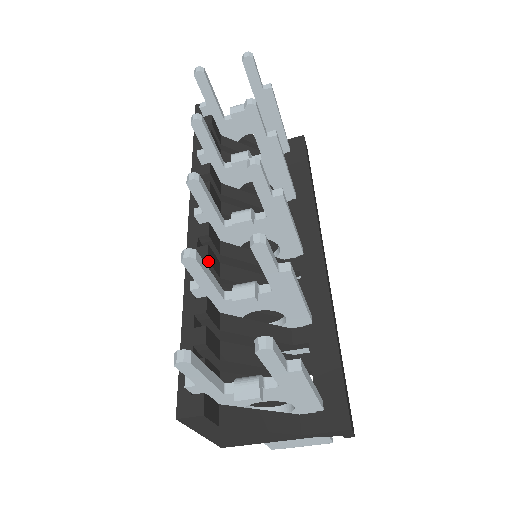
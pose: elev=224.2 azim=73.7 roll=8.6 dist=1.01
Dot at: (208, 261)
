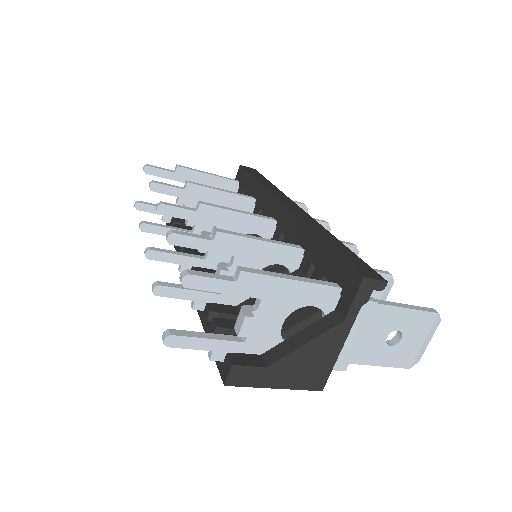
Dot at: occluded
